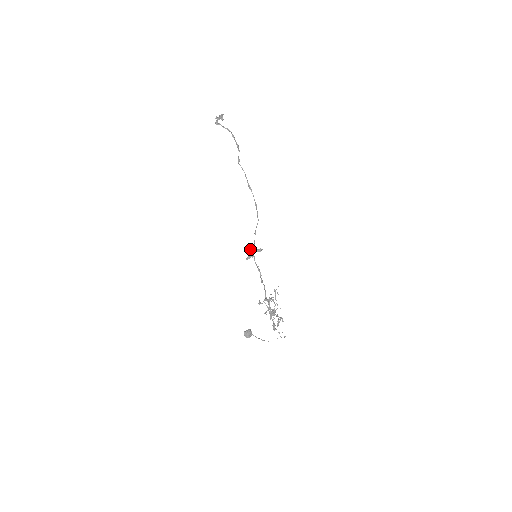
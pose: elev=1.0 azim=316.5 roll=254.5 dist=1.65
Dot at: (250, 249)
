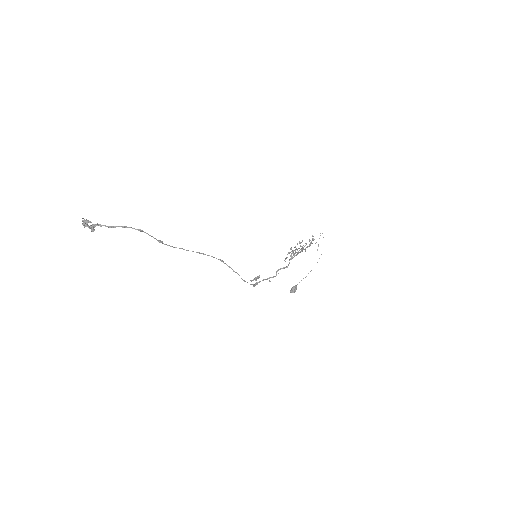
Dot at: occluded
